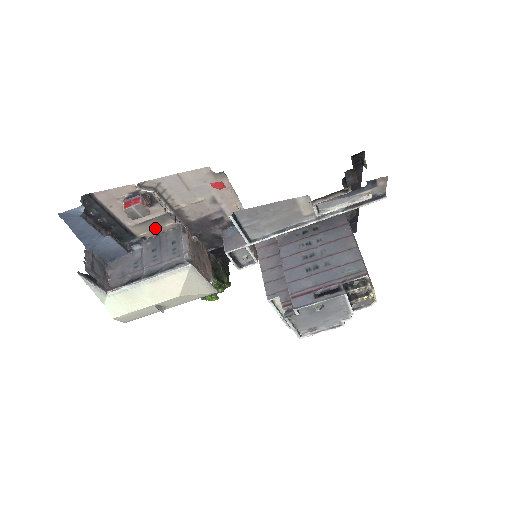
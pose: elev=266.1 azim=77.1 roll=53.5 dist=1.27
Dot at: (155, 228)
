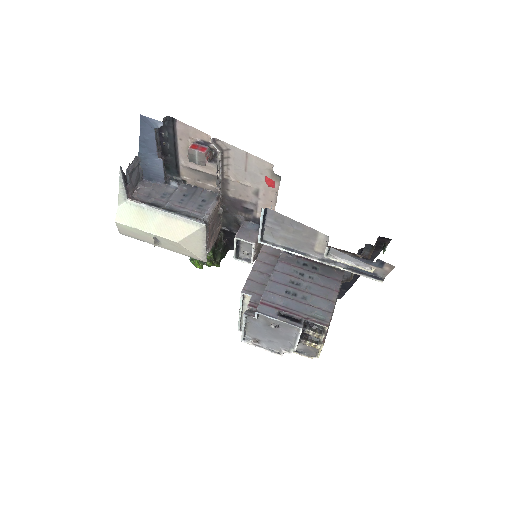
Dot at: (198, 180)
